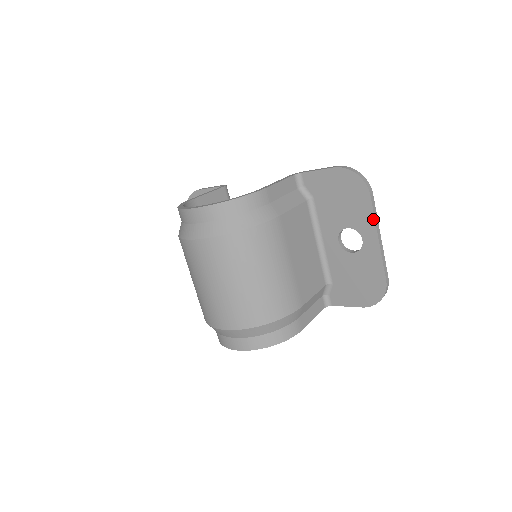
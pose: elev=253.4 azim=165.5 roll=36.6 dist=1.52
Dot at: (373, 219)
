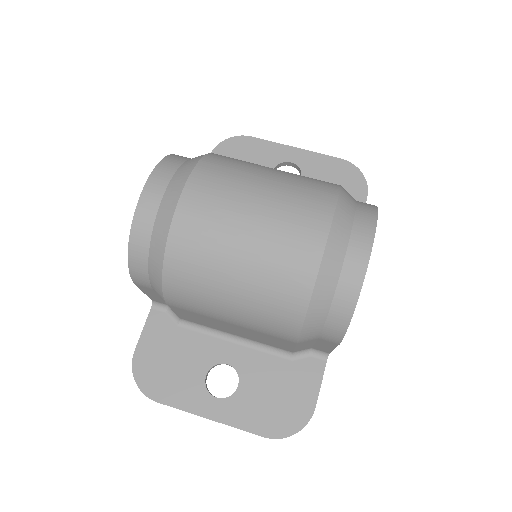
Dot at: (274, 144)
